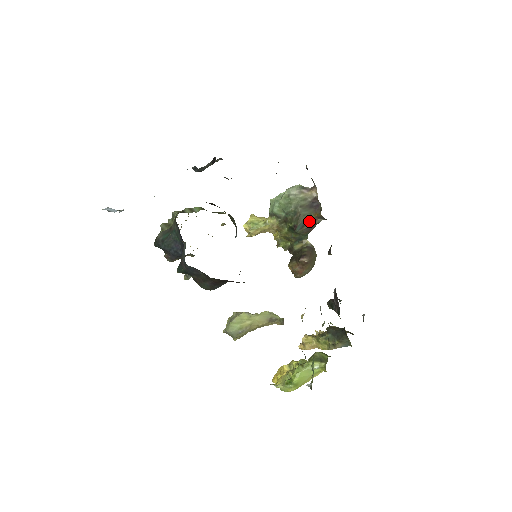
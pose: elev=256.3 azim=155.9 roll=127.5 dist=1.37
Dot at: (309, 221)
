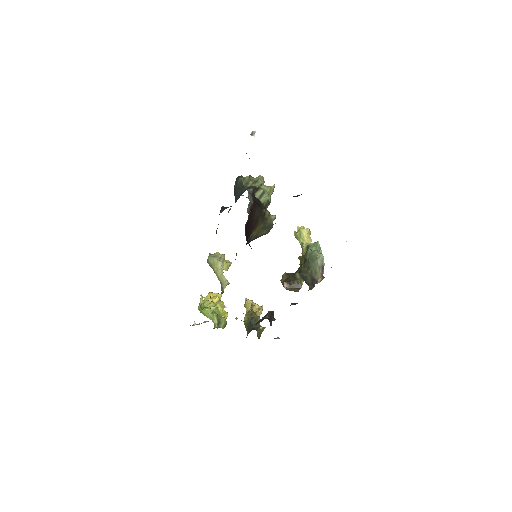
Dot at: (306, 281)
